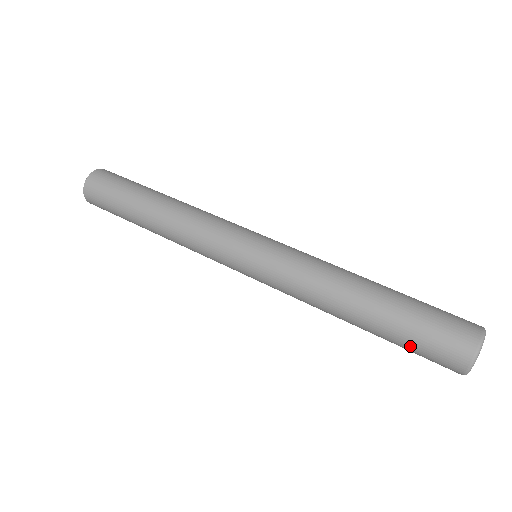
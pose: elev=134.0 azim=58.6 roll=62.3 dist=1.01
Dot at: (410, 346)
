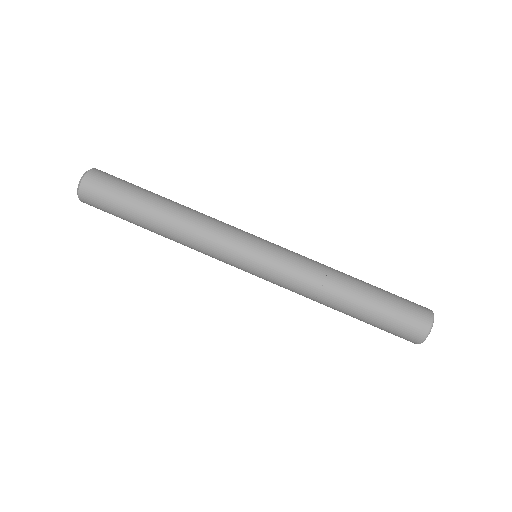
Dot at: occluded
